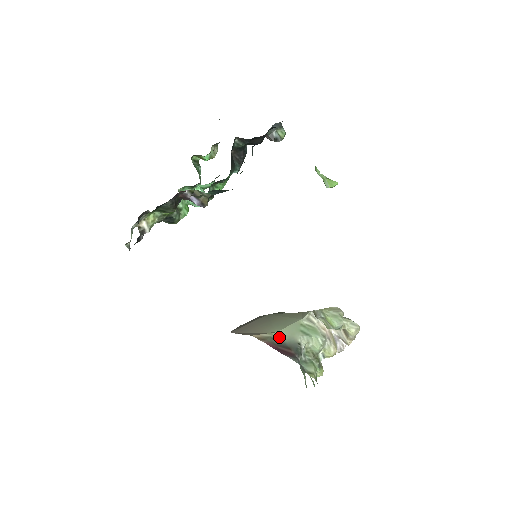
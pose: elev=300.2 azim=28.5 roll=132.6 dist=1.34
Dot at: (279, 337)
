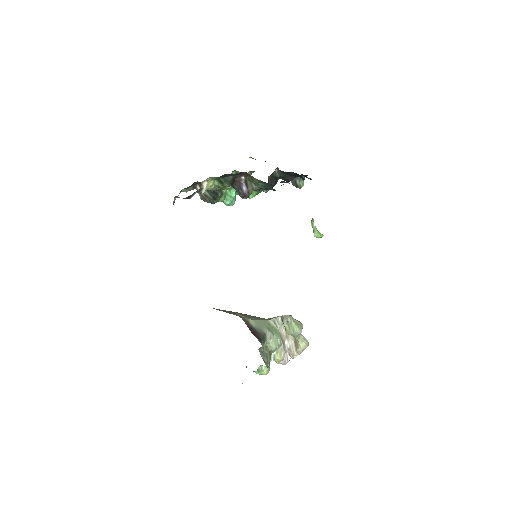
Dot at: (252, 323)
